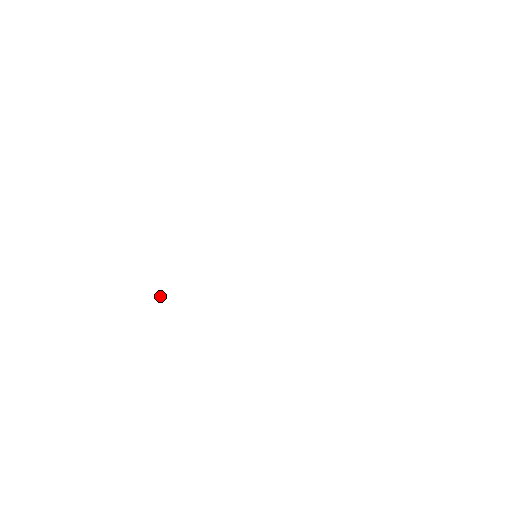
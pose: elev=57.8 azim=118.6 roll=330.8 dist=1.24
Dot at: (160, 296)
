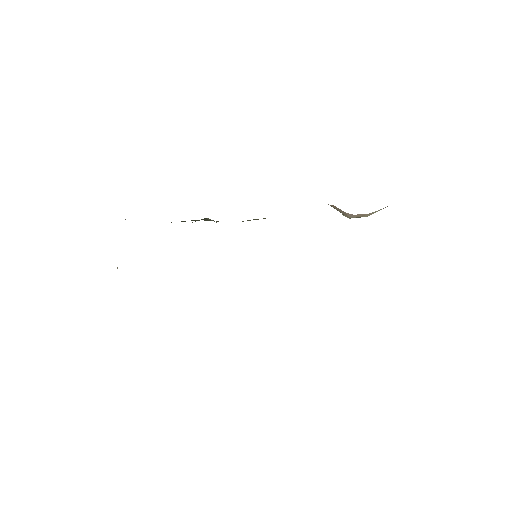
Dot at: occluded
